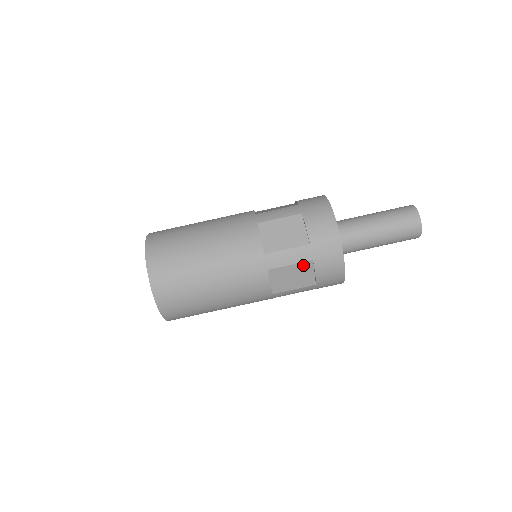
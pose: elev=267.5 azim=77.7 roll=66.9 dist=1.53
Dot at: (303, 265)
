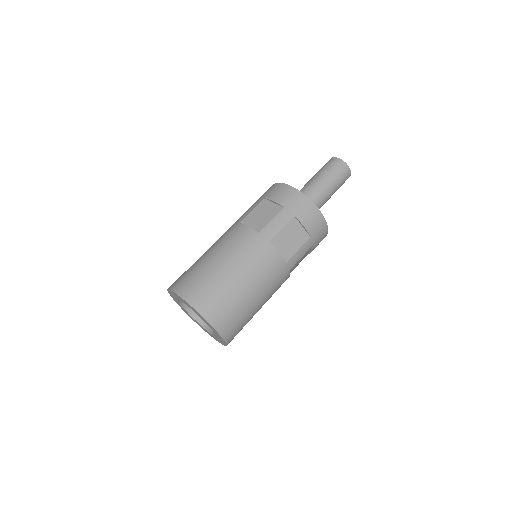
Dot at: (290, 224)
